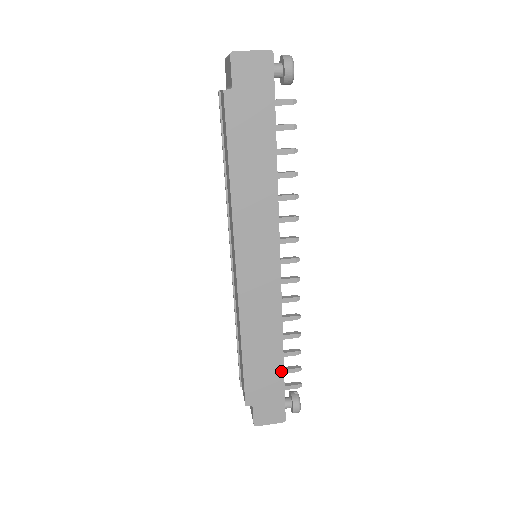
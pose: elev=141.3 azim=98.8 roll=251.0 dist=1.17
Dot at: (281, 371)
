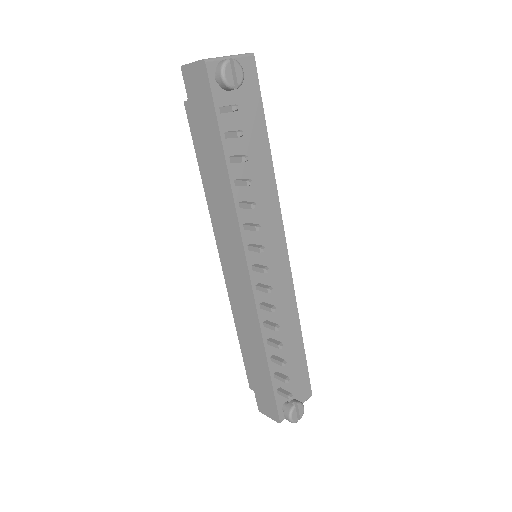
Dot at: (268, 373)
